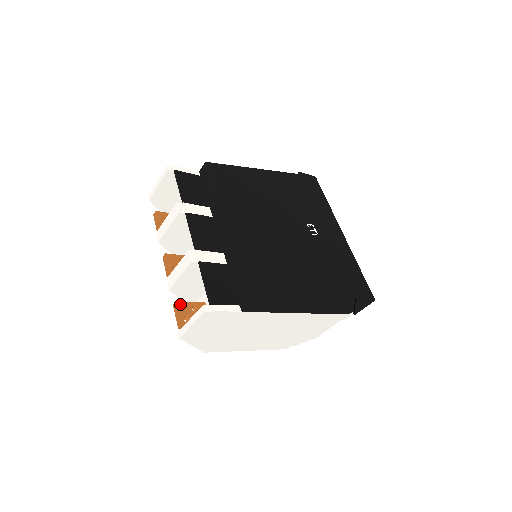
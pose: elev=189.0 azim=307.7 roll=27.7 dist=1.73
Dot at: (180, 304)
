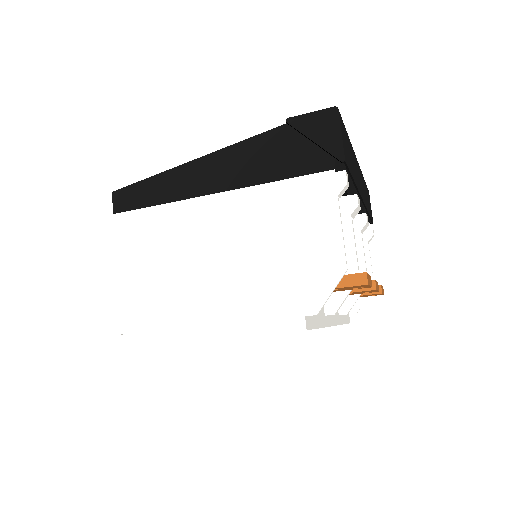
Dot at: occluded
